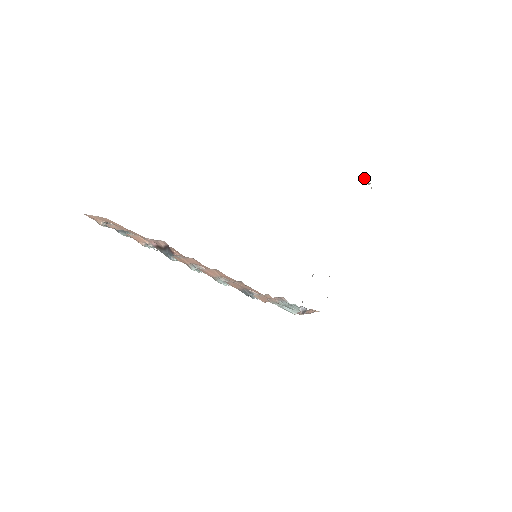
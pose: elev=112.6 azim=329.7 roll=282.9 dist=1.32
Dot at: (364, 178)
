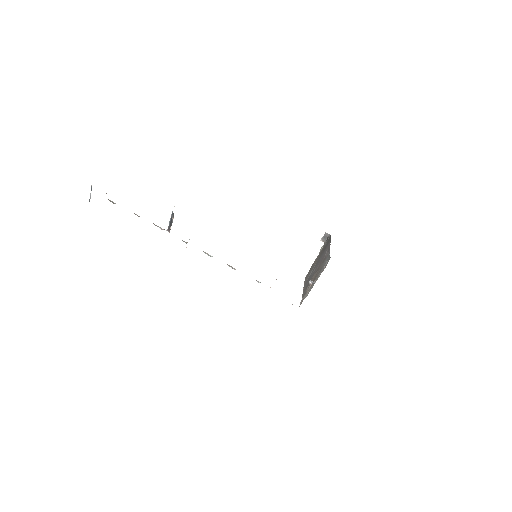
Dot at: occluded
